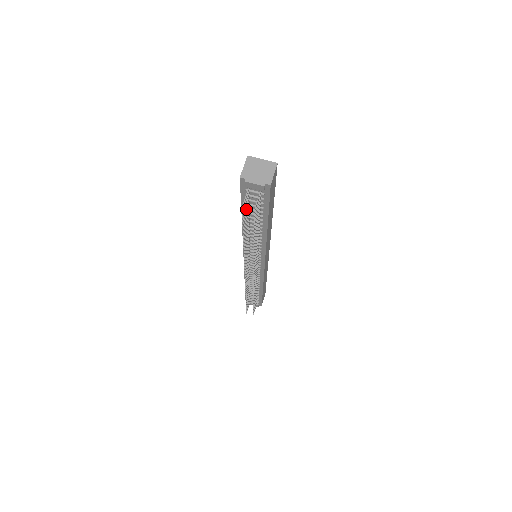
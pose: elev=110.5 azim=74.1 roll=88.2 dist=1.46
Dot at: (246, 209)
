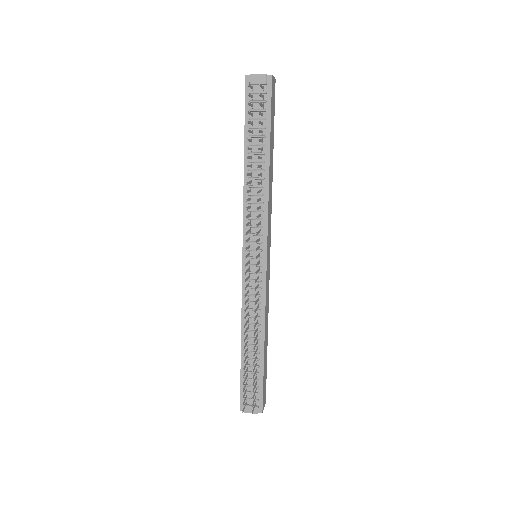
Dot at: (250, 112)
